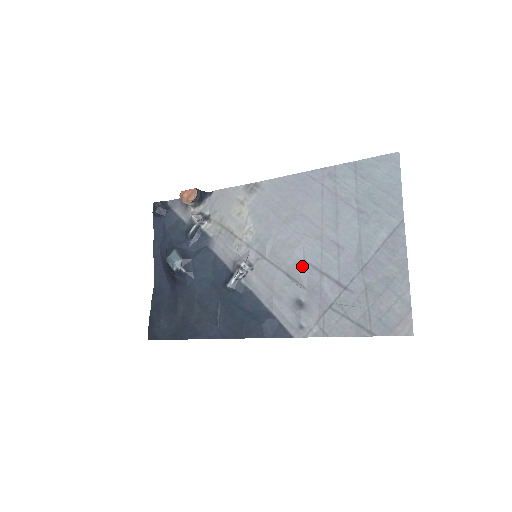
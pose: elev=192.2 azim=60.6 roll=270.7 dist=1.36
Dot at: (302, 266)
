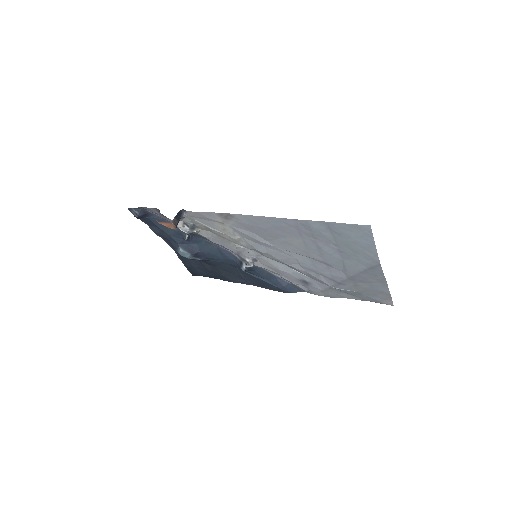
Dot at: (299, 268)
